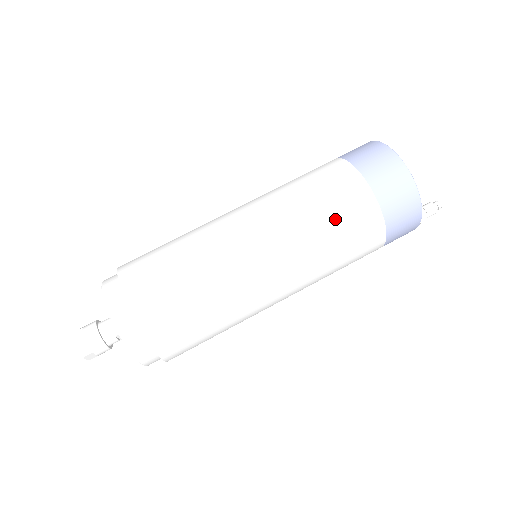
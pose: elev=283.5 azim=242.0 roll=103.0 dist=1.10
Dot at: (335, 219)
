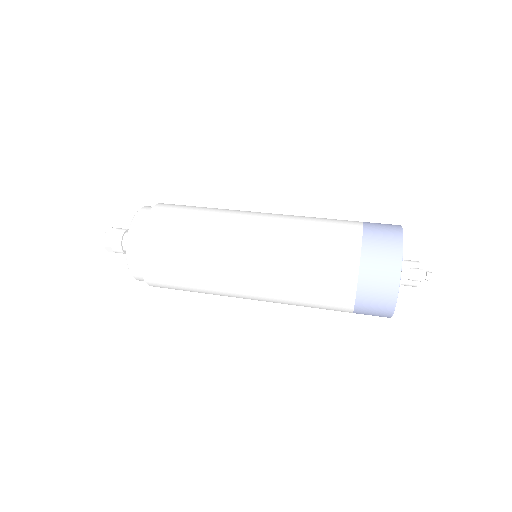
Dot at: (322, 222)
